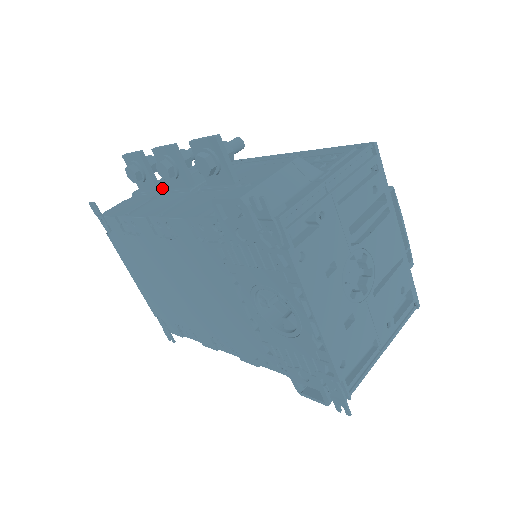
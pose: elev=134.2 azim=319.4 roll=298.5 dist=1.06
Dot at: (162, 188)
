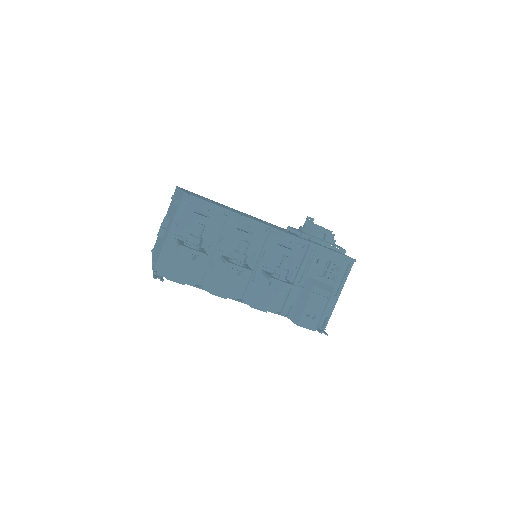
Dot at: (208, 253)
